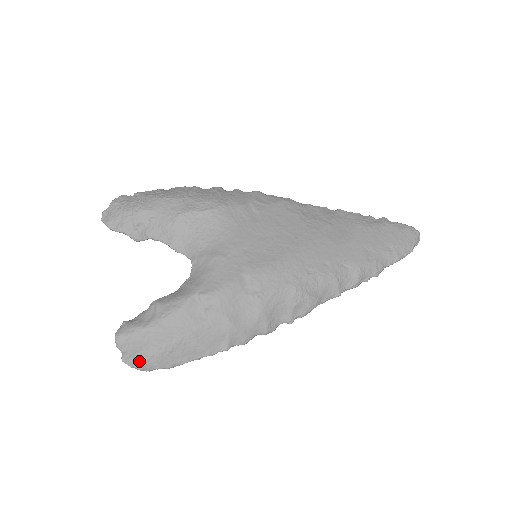
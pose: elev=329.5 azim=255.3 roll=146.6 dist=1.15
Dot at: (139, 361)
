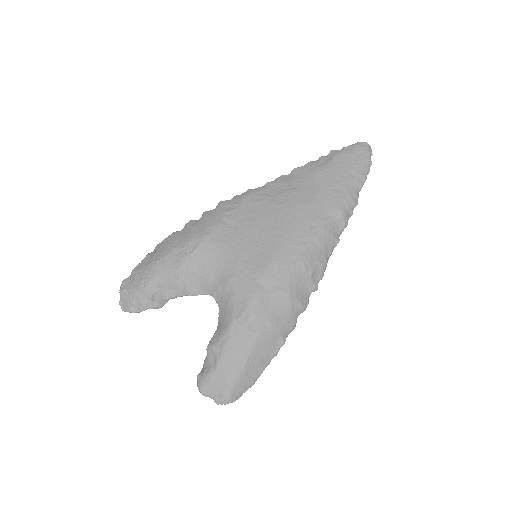
Dot at: (229, 397)
